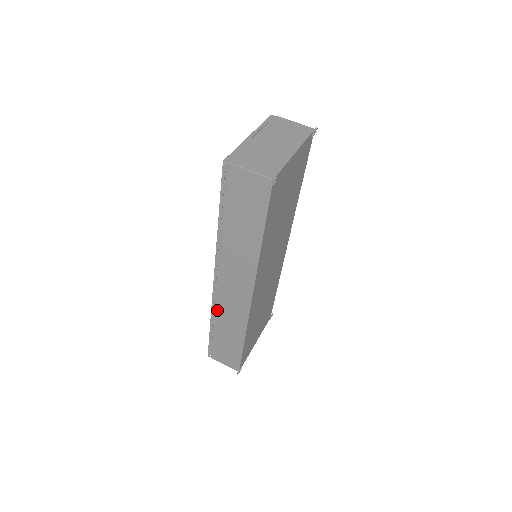
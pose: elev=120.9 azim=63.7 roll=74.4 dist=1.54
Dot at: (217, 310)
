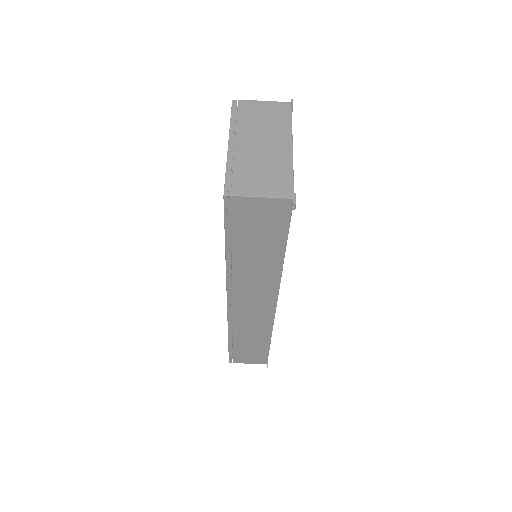
Dot at: (235, 326)
